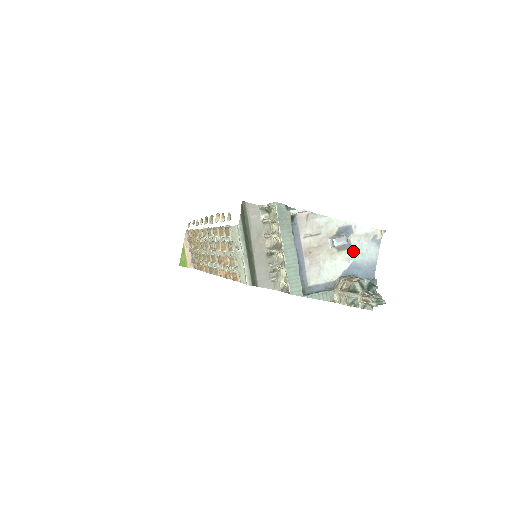
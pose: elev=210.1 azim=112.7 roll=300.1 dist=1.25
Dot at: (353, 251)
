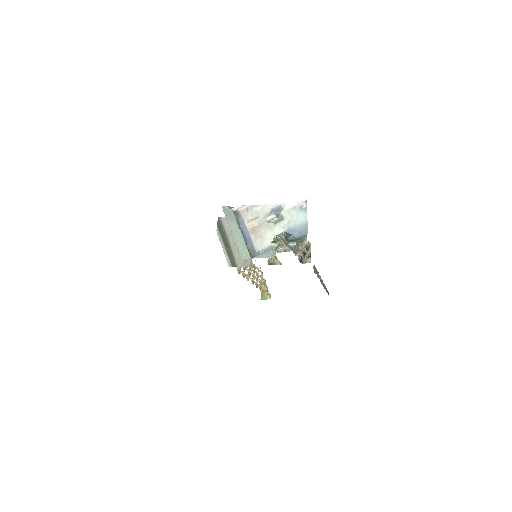
Dot at: (286, 221)
